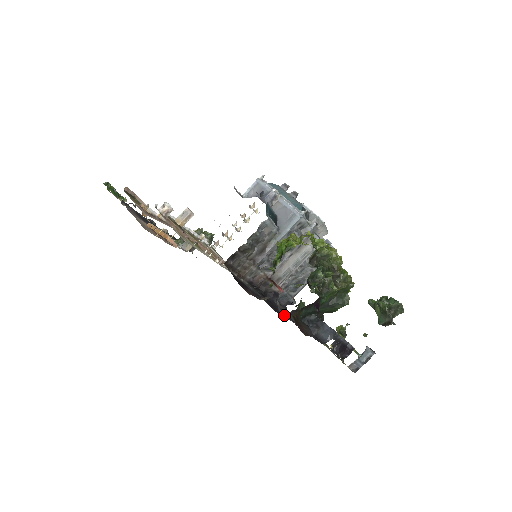
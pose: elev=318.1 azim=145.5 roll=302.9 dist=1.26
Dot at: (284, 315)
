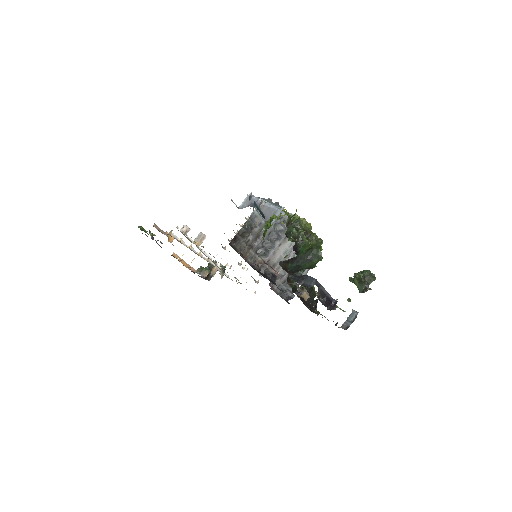
Dot at: (282, 291)
